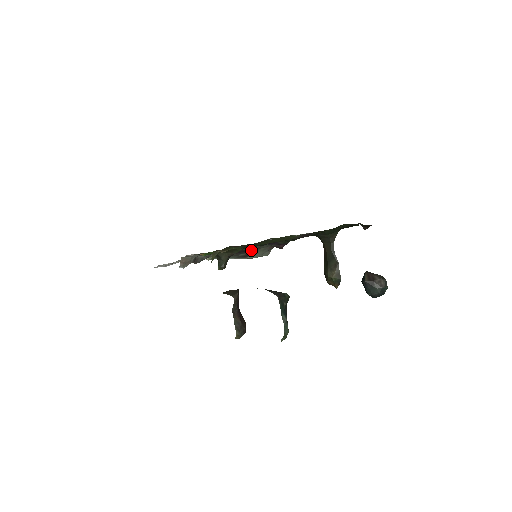
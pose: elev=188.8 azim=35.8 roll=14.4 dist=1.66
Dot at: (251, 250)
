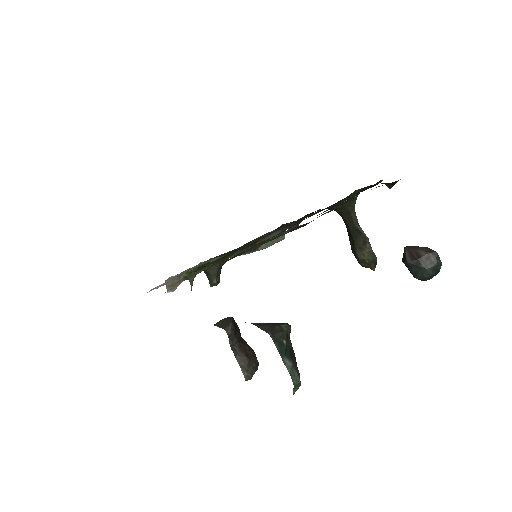
Dot at: (258, 241)
